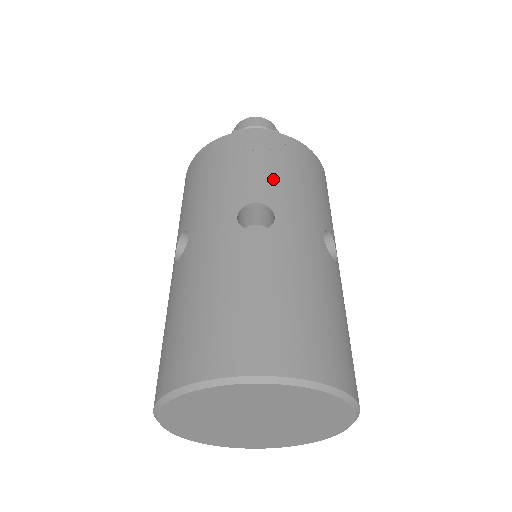
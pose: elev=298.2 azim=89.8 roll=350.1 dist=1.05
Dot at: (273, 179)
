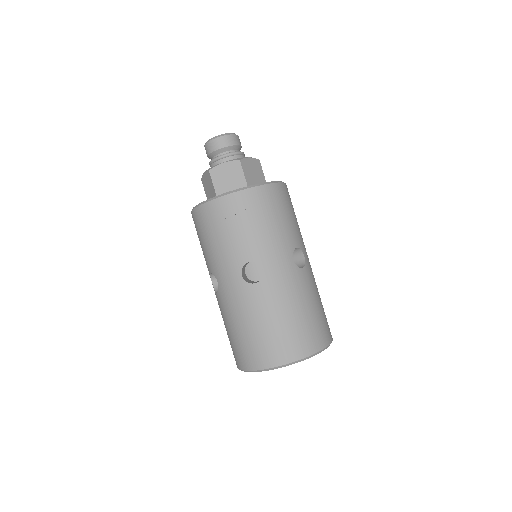
Dot at: (253, 238)
